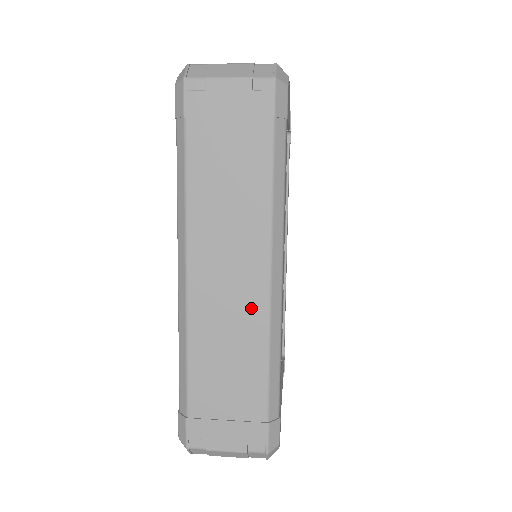
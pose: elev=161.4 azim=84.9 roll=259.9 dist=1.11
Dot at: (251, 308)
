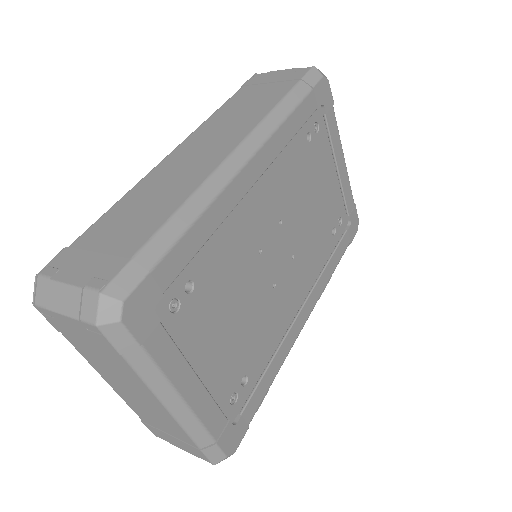
Dot at: (200, 170)
